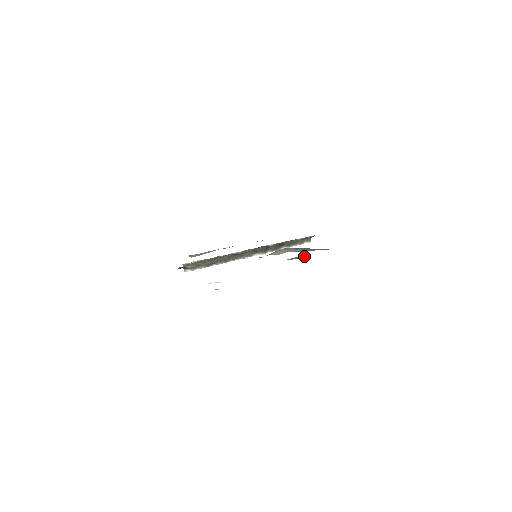
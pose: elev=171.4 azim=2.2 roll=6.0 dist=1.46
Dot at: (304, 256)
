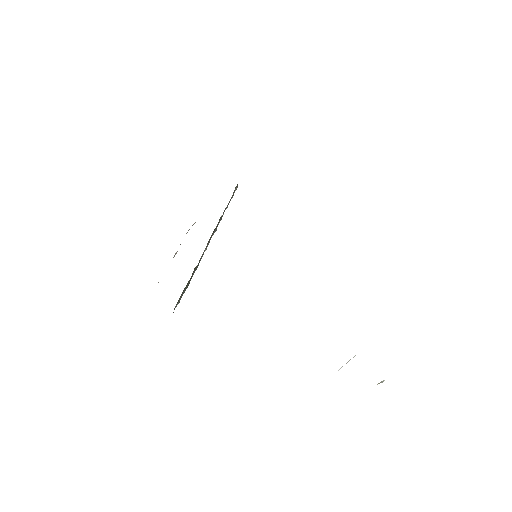
Dot at: occluded
